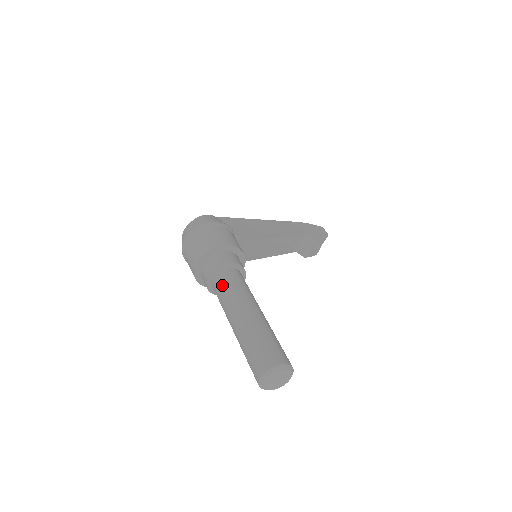
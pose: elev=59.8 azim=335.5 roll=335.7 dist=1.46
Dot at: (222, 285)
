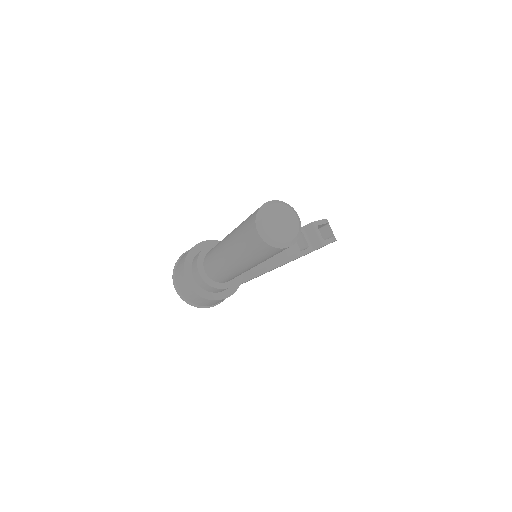
Dot at: (208, 259)
